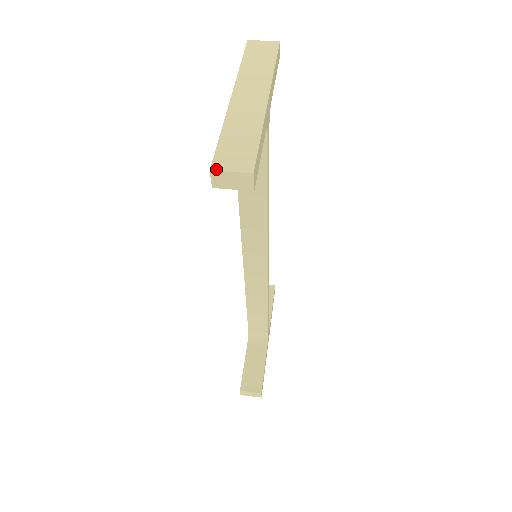
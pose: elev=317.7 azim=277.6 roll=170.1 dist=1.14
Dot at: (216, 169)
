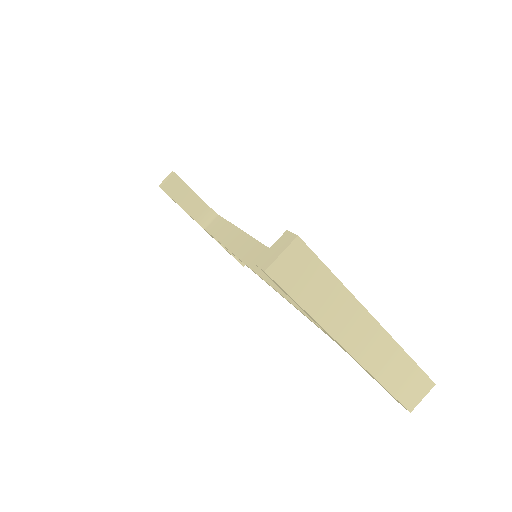
Dot at: (413, 408)
